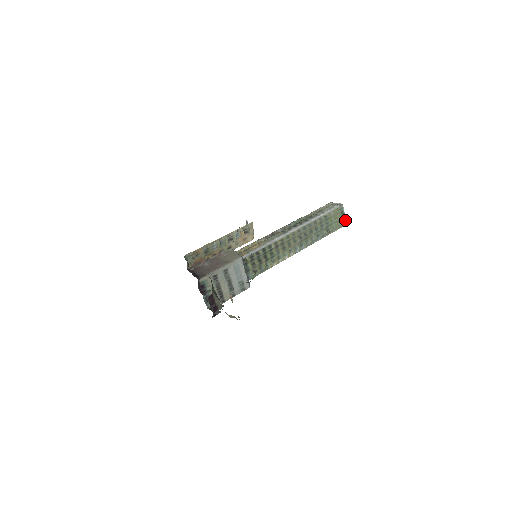
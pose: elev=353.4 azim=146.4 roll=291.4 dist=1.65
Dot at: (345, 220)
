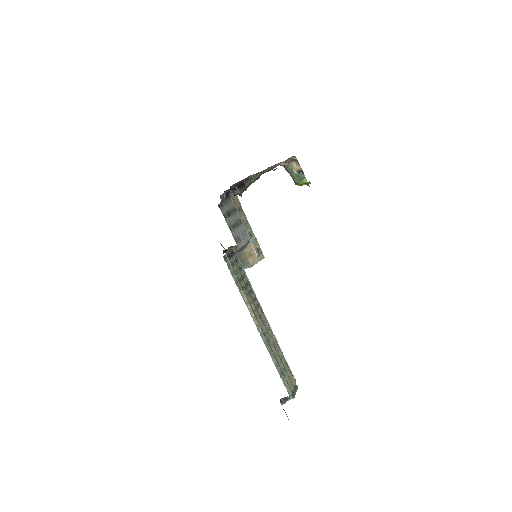
Dot at: (294, 397)
